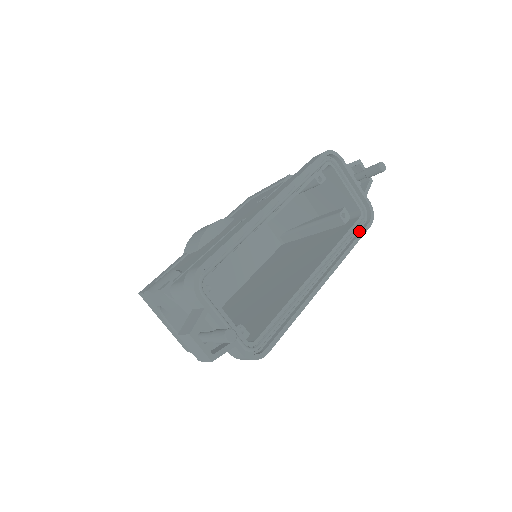
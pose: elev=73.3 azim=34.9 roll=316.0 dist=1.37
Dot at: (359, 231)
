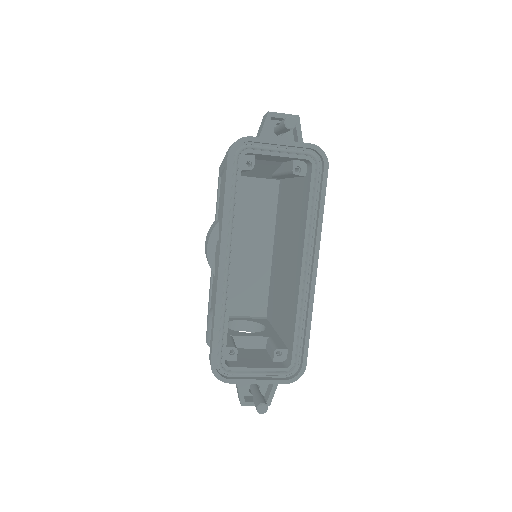
Dot at: (320, 184)
